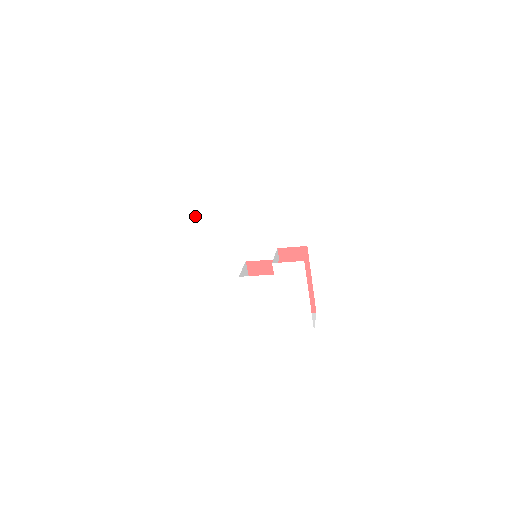
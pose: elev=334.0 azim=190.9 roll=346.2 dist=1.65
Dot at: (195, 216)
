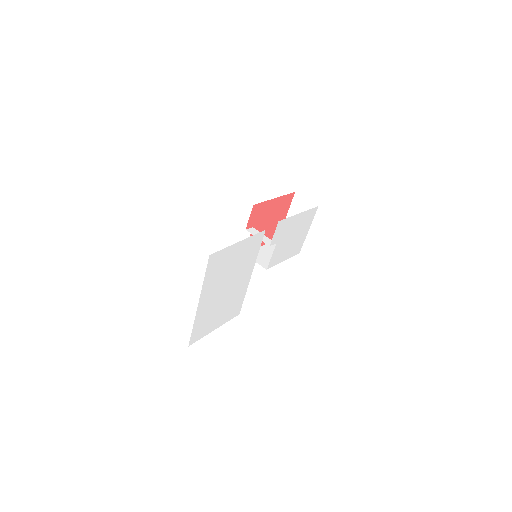
Dot at: (219, 312)
